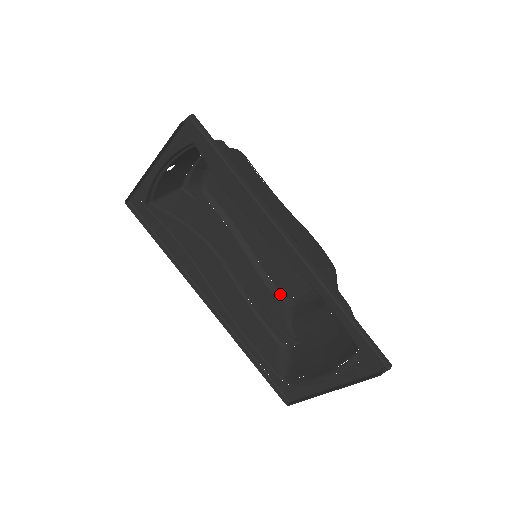
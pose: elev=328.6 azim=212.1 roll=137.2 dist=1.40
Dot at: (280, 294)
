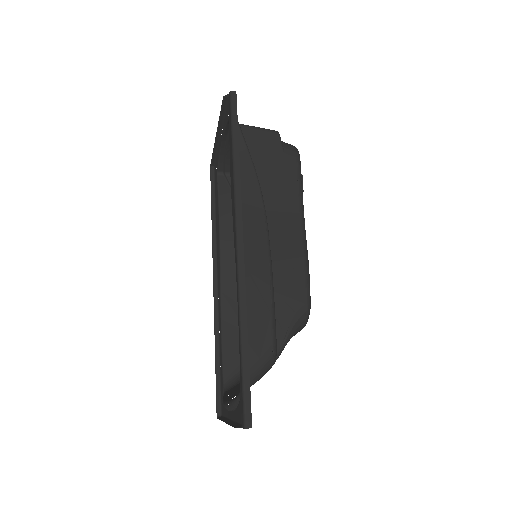
Dot at: occluded
